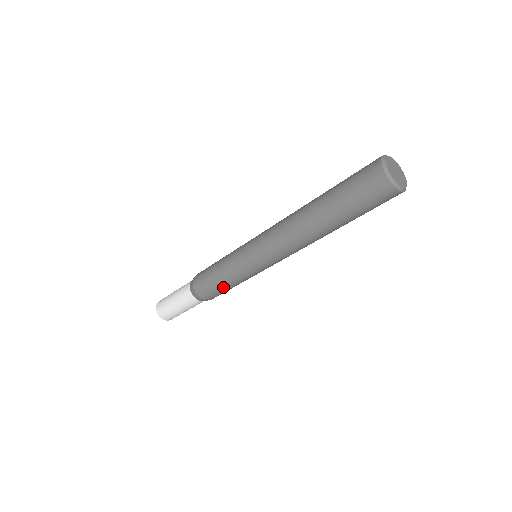
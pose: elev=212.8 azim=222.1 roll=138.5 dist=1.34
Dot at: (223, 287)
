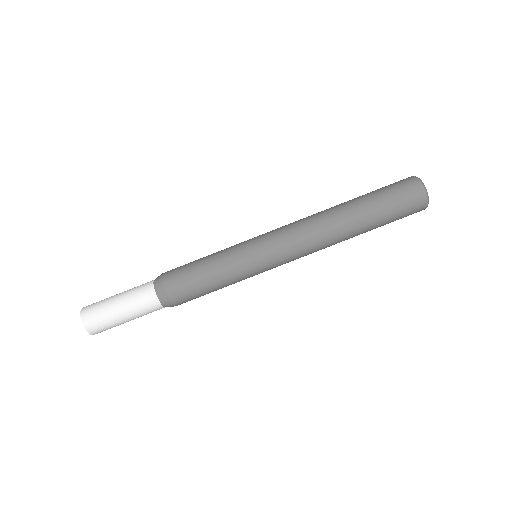
Dot at: (200, 263)
